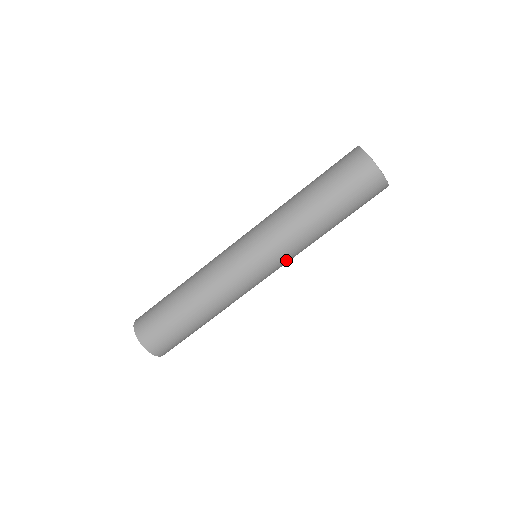
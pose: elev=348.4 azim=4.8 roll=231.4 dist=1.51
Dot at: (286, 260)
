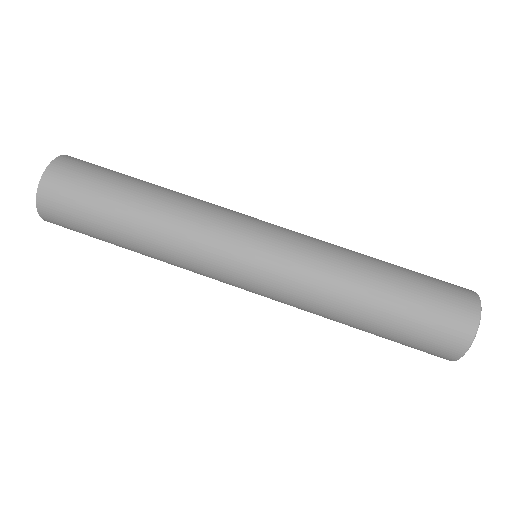
Dot at: occluded
